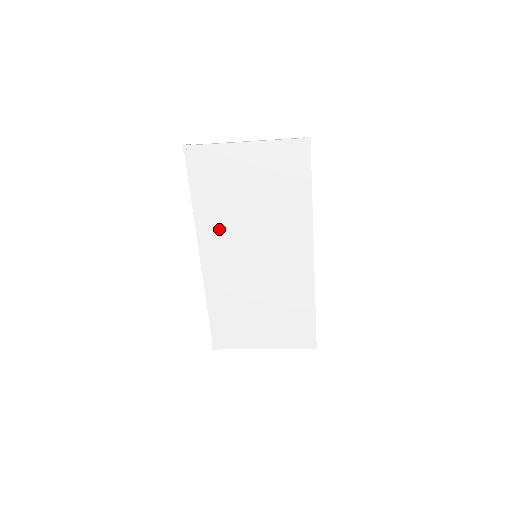
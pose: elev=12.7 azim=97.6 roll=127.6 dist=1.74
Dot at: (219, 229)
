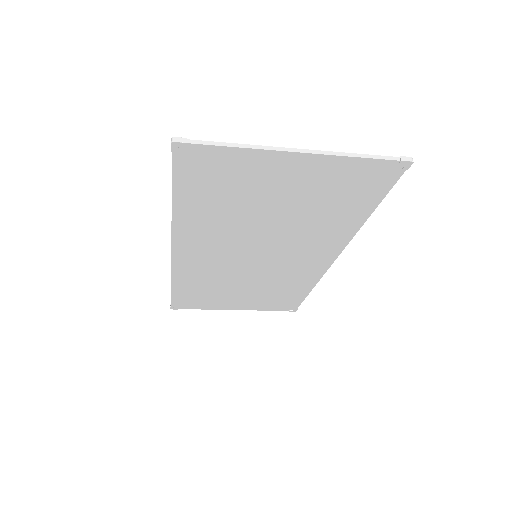
Dot at: (210, 233)
